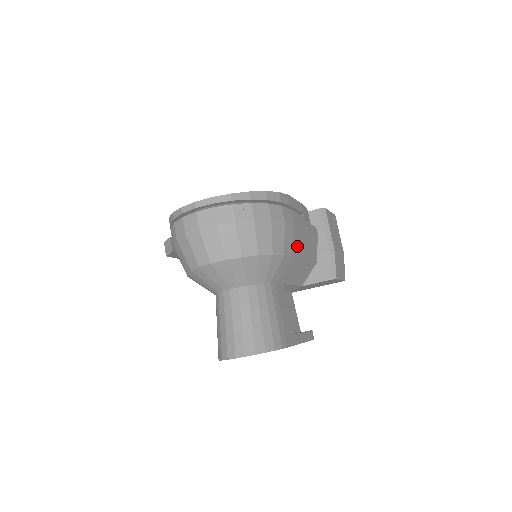
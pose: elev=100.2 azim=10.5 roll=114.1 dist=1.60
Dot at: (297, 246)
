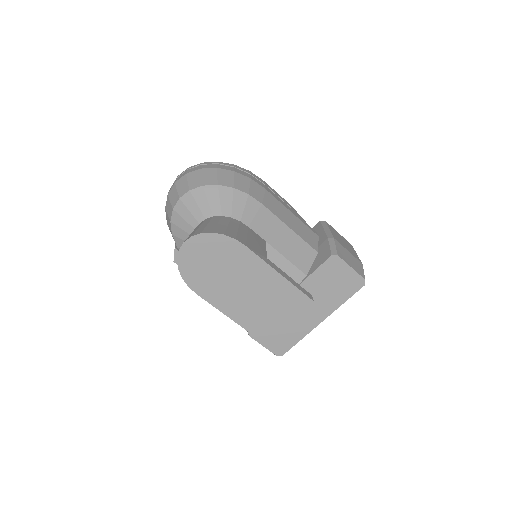
Dot at: (273, 207)
